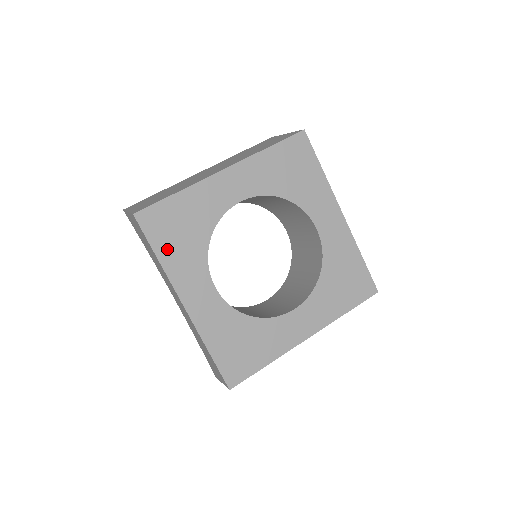
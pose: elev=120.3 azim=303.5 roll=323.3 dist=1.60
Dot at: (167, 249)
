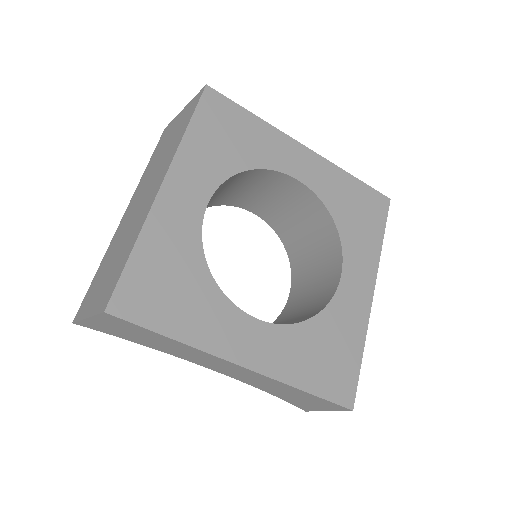
Dot at: (175, 320)
